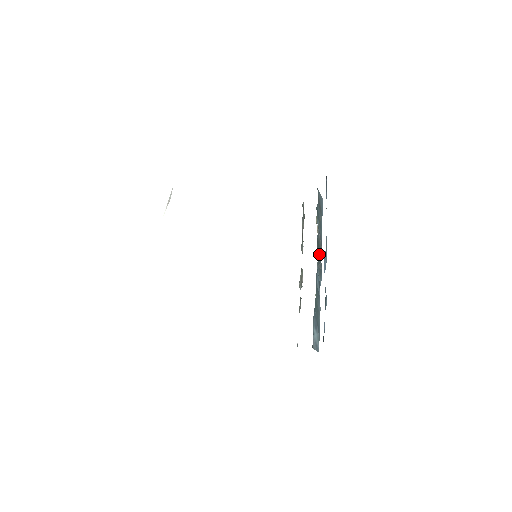
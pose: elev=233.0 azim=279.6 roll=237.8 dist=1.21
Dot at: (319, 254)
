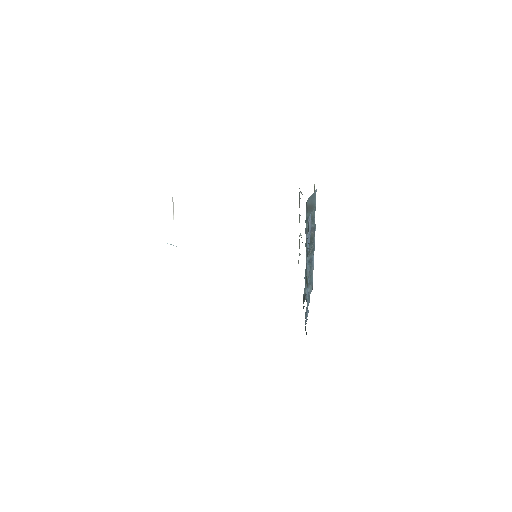
Dot at: (310, 243)
